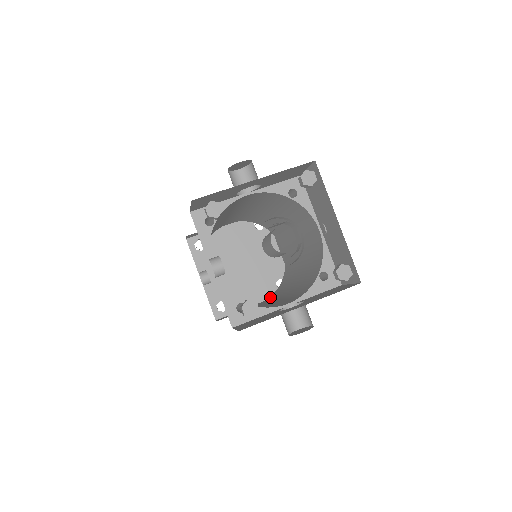
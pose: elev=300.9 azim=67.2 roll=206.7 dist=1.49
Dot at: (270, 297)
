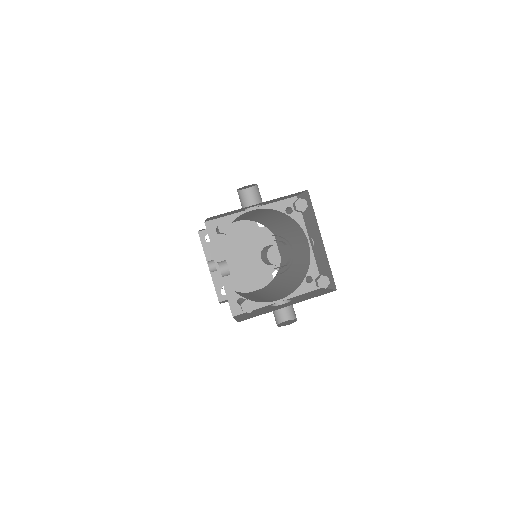
Dot at: (266, 287)
